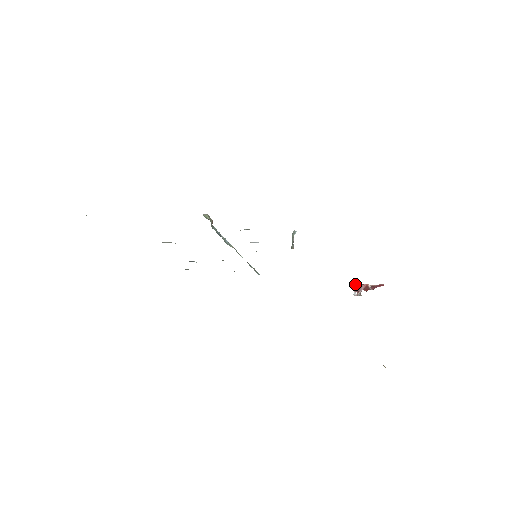
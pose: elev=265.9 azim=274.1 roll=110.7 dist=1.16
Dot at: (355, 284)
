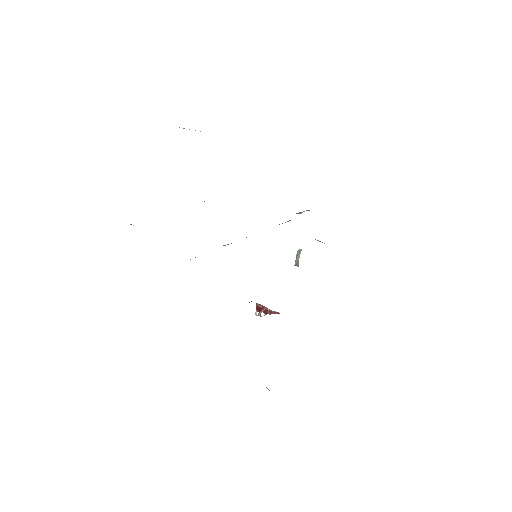
Dot at: (259, 304)
